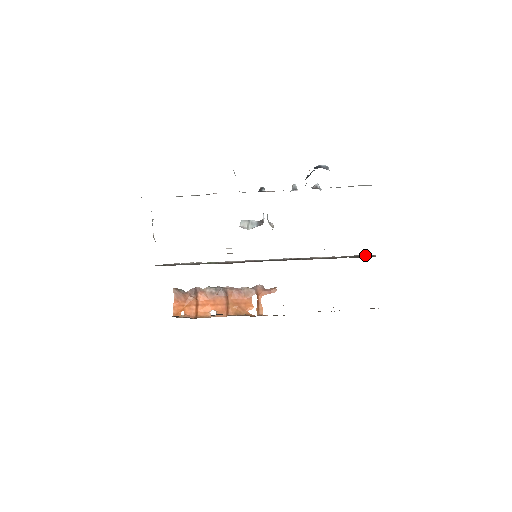
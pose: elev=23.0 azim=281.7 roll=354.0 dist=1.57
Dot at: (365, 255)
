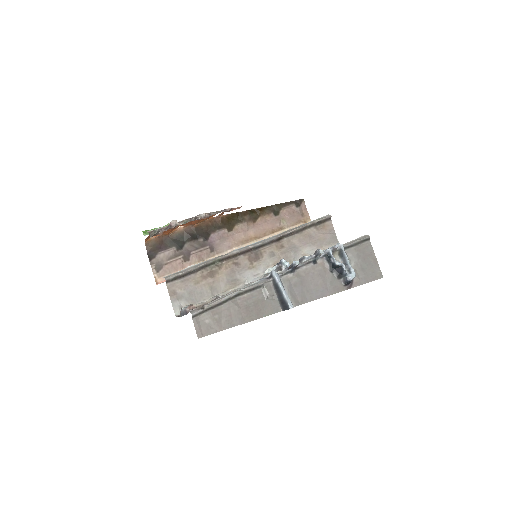
Dot at: (326, 219)
